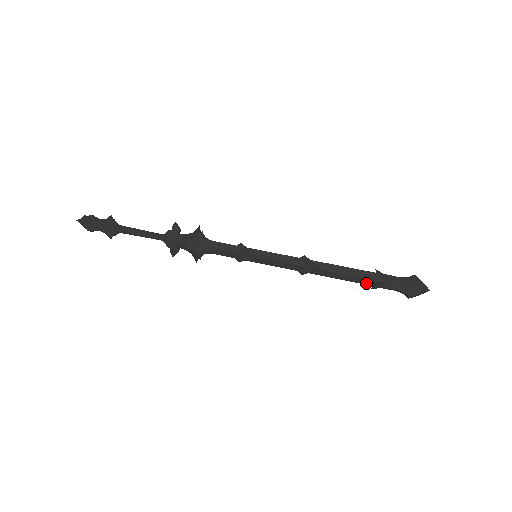
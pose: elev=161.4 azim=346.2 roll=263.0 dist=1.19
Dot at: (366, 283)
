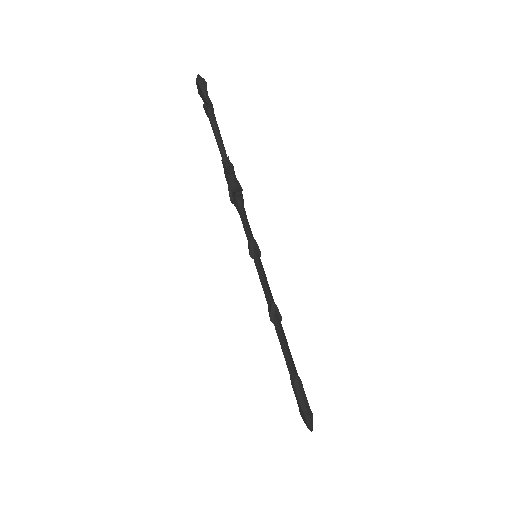
Dot at: occluded
